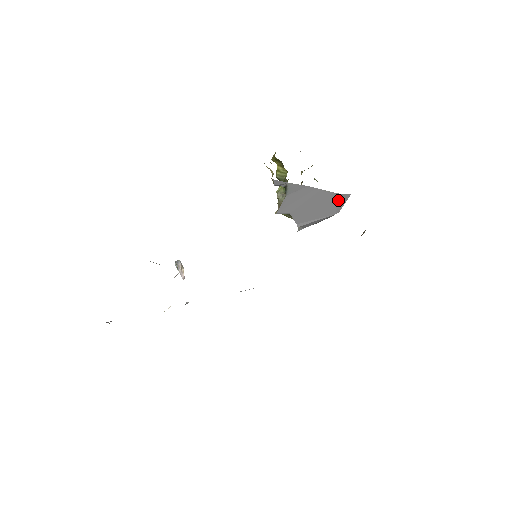
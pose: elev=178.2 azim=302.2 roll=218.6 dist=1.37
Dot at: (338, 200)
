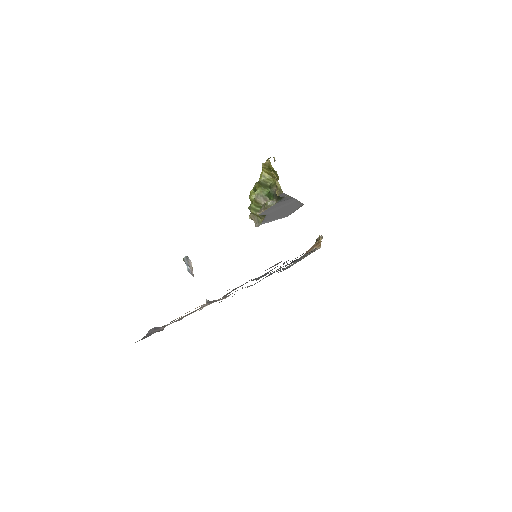
Dot at: (298, 207)
